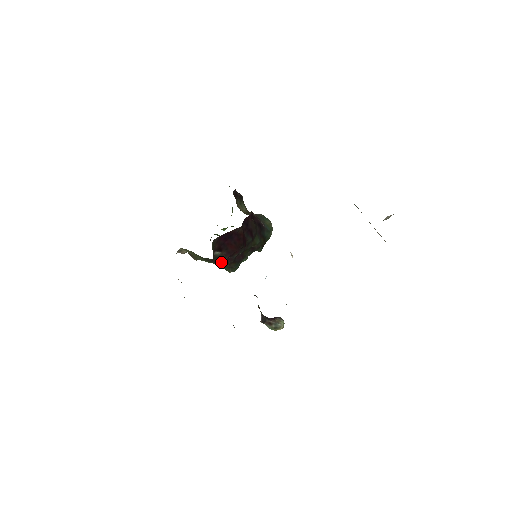
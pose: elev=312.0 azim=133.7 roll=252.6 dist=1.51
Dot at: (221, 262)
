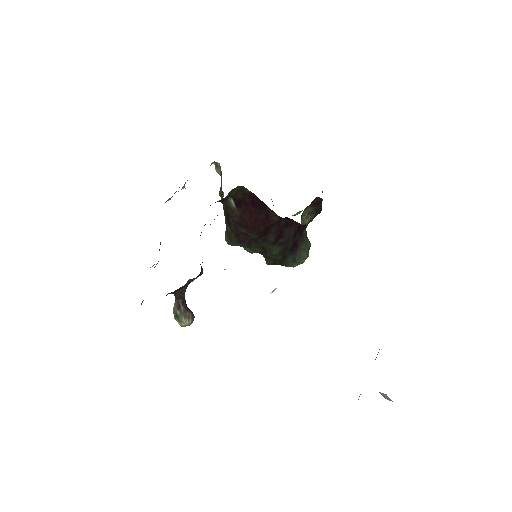
Dot at: (228, 219)
